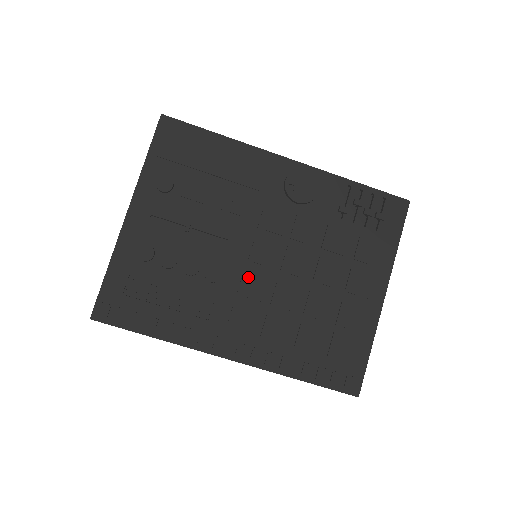
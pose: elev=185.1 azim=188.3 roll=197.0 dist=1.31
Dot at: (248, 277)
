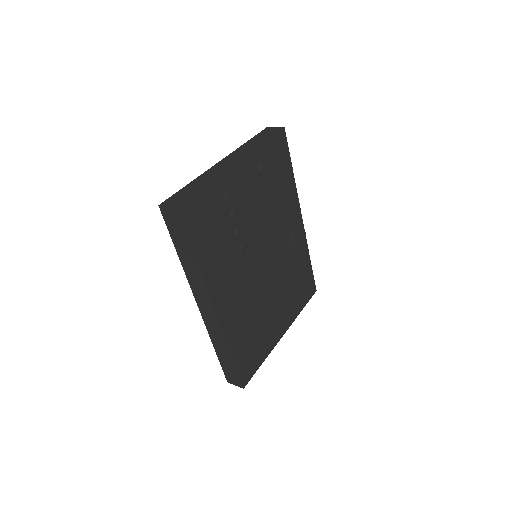
Dot at: (254, 266)
